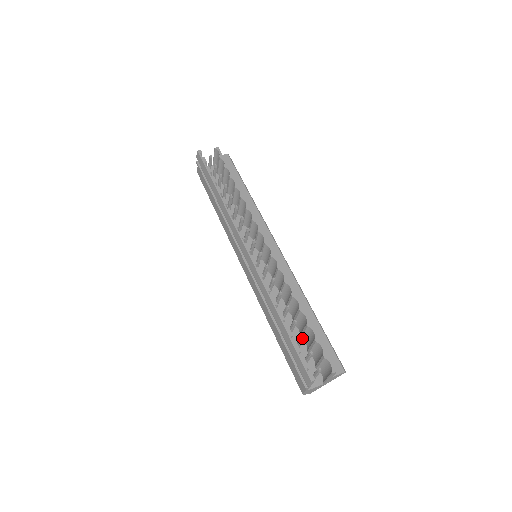
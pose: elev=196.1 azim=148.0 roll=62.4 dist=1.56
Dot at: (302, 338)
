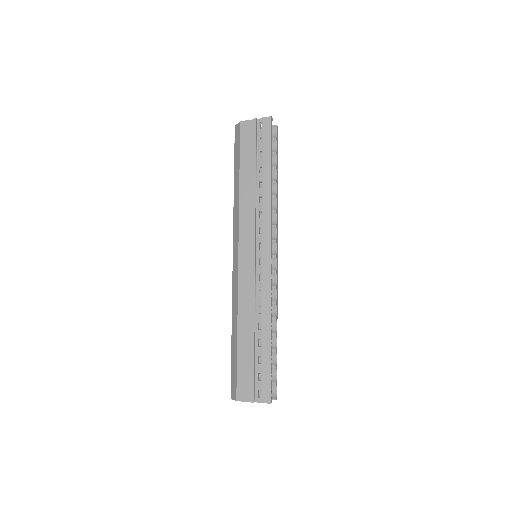
Dot at: occluded
